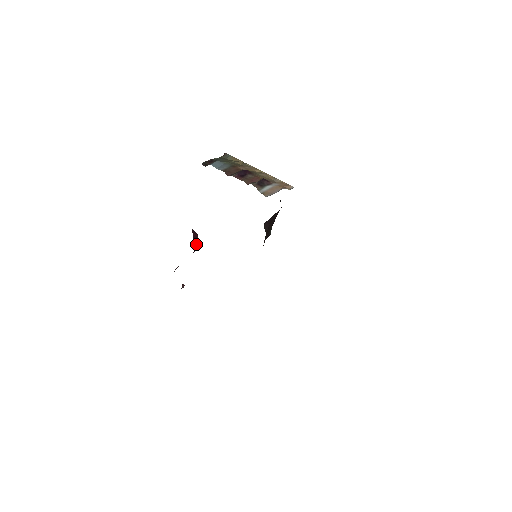
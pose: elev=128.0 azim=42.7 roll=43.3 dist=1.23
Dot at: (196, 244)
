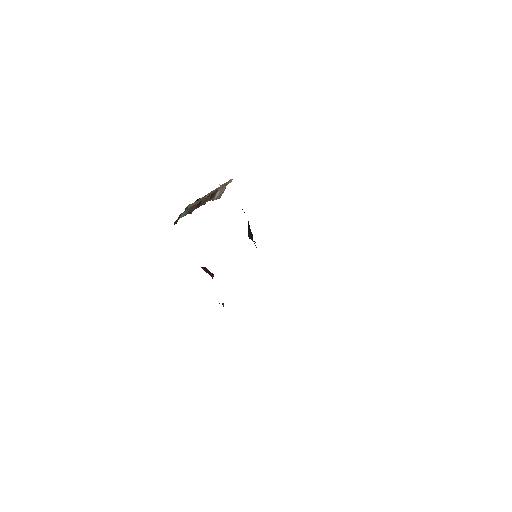
Dot at: (210, 274)
